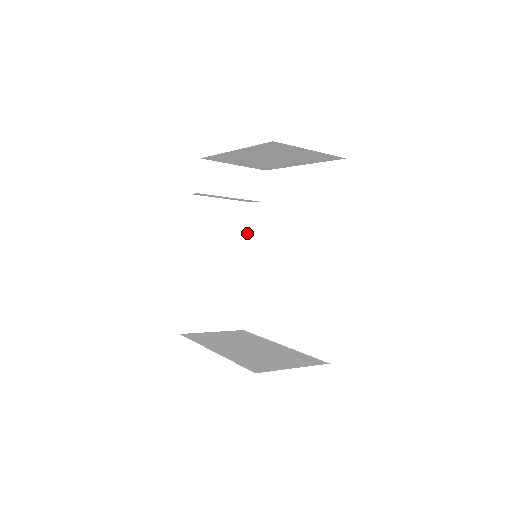
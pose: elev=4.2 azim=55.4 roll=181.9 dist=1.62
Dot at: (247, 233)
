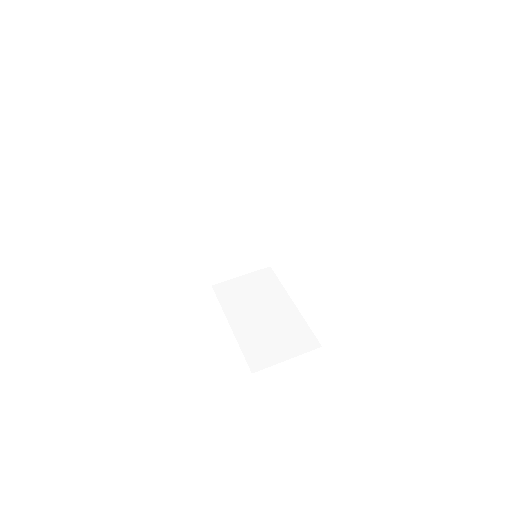
Dot at: (260, 194)
